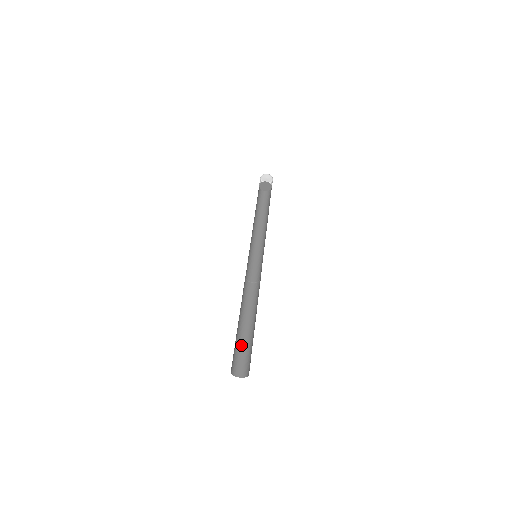
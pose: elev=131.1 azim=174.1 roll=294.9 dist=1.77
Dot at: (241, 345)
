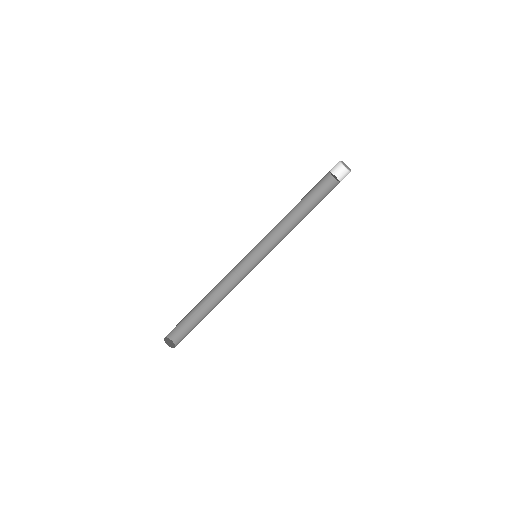
Dot at: (192, 322)
